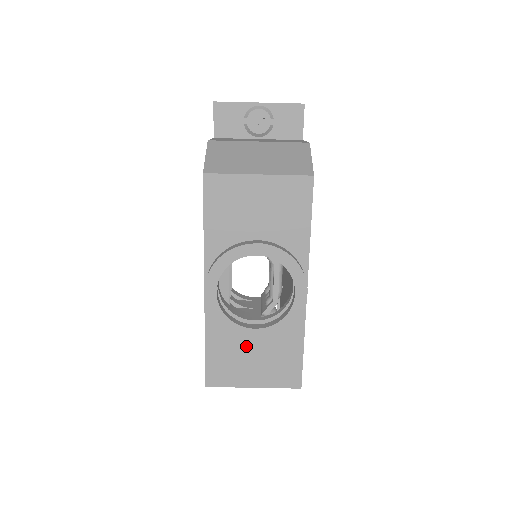
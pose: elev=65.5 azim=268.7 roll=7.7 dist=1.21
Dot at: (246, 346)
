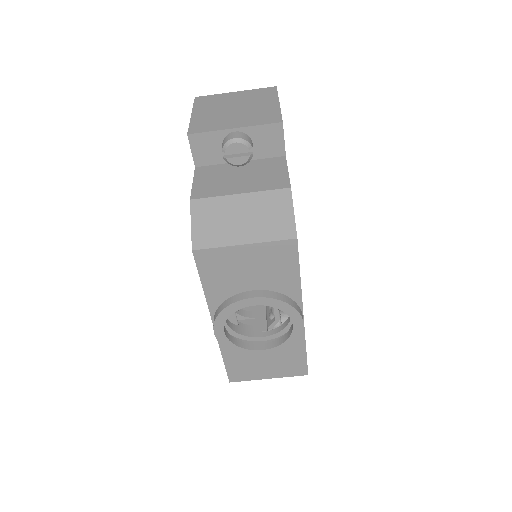
Dot at: occluded
